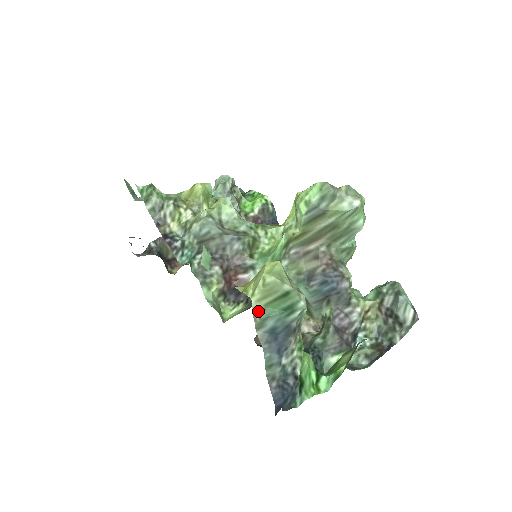
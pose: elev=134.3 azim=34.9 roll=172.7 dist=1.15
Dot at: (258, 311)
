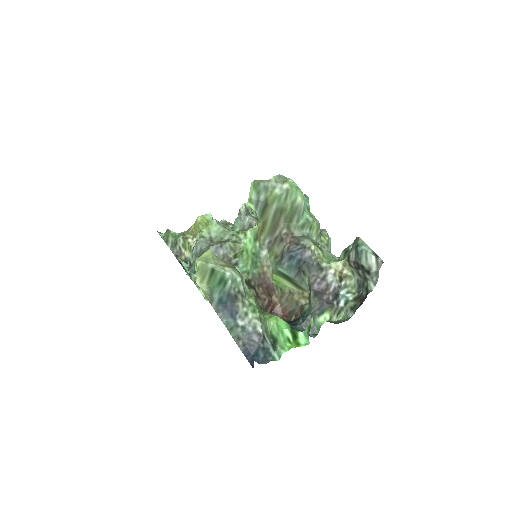
Dot at: (205, 290)
